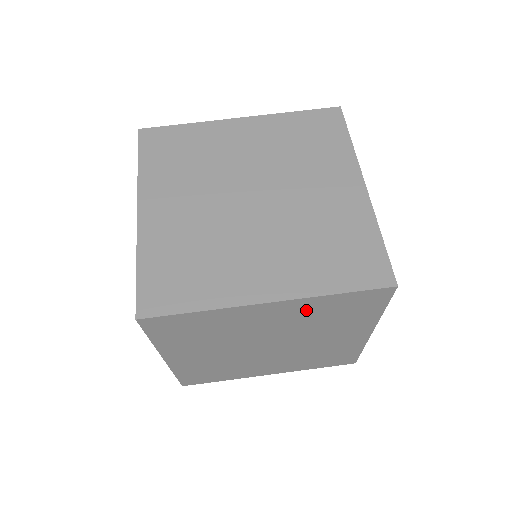
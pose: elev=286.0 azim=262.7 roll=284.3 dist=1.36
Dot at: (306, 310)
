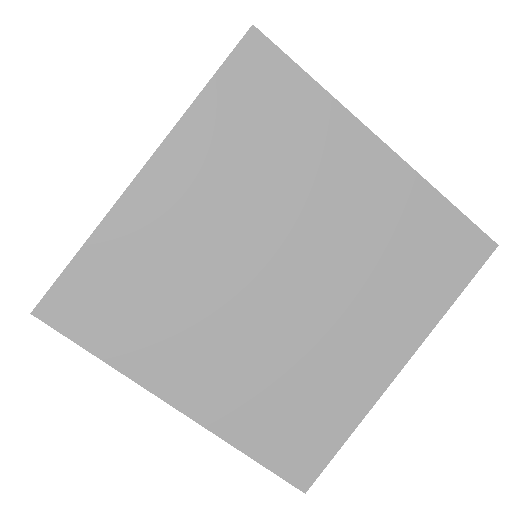
Dot at: occluded
